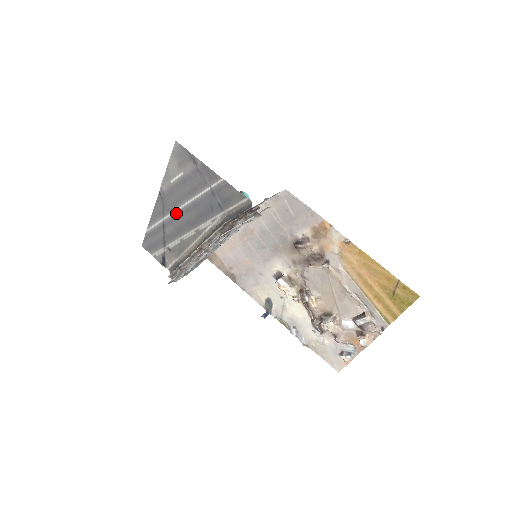
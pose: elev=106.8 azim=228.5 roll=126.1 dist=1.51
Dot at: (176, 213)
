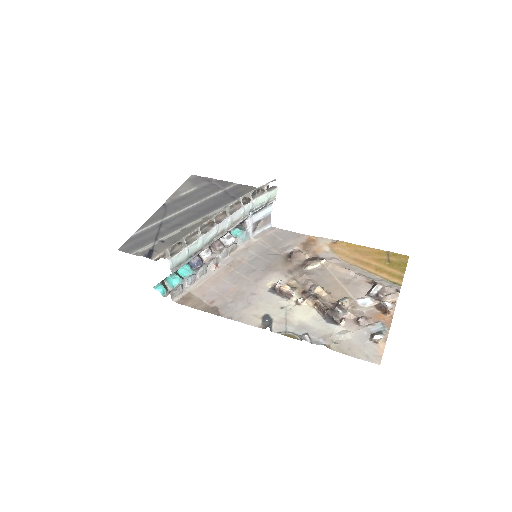
Dot at: (181, 212)
